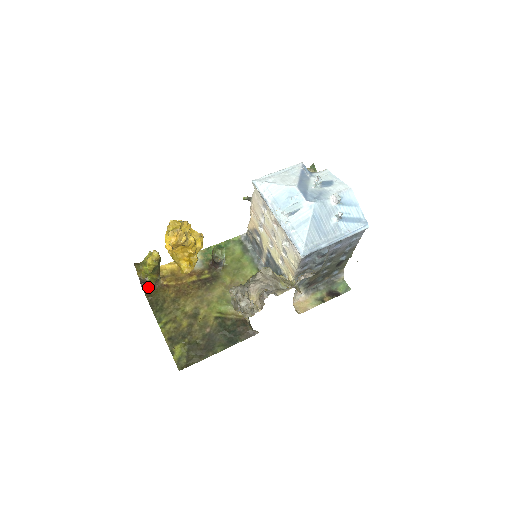
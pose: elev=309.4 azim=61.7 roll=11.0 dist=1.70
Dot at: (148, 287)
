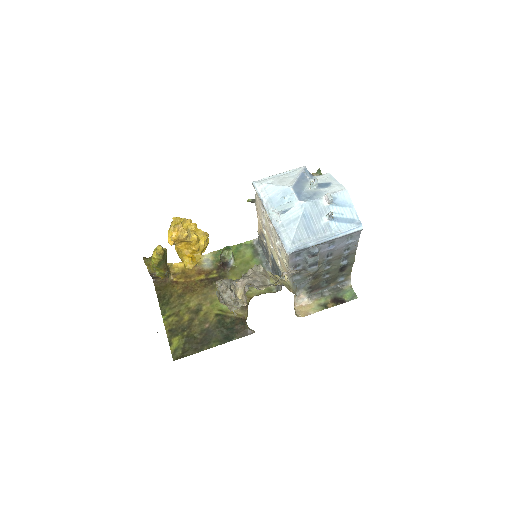
Dot at: (159, 282)
